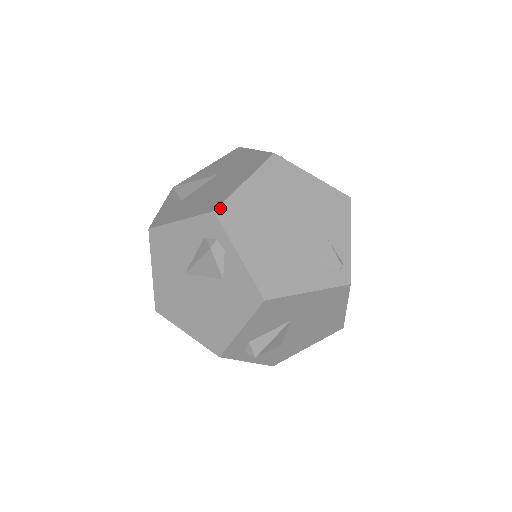
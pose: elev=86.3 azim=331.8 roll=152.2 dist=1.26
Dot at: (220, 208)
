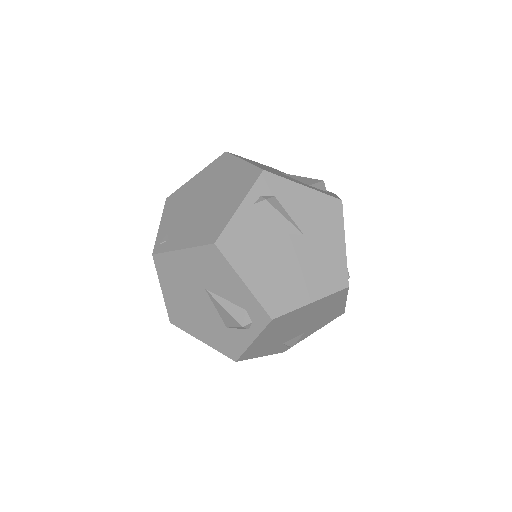
Dot at: (278, 318)
